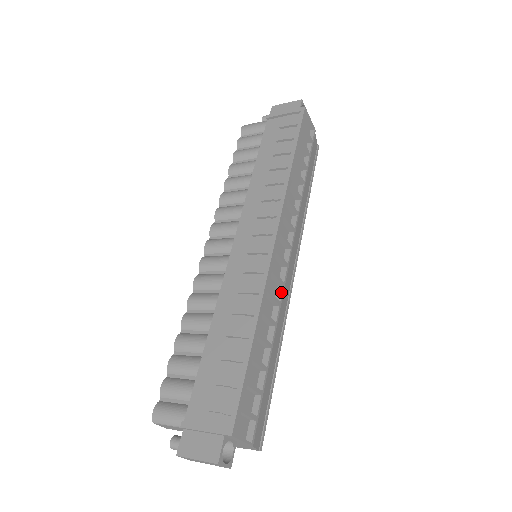
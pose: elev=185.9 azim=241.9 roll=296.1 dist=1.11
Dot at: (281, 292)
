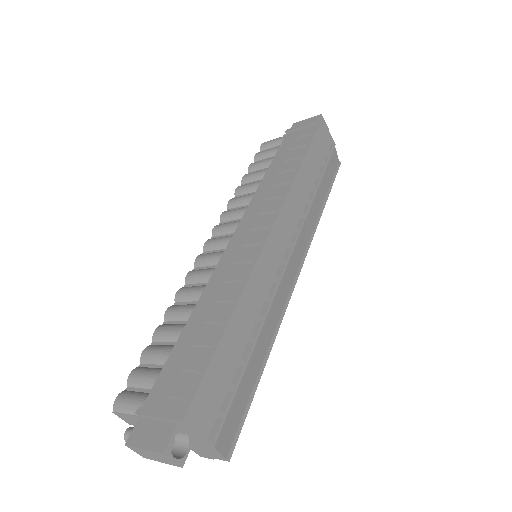
Dot at: (274, 288)
